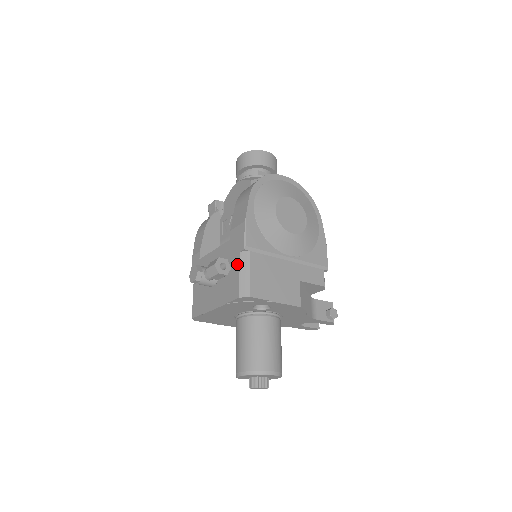
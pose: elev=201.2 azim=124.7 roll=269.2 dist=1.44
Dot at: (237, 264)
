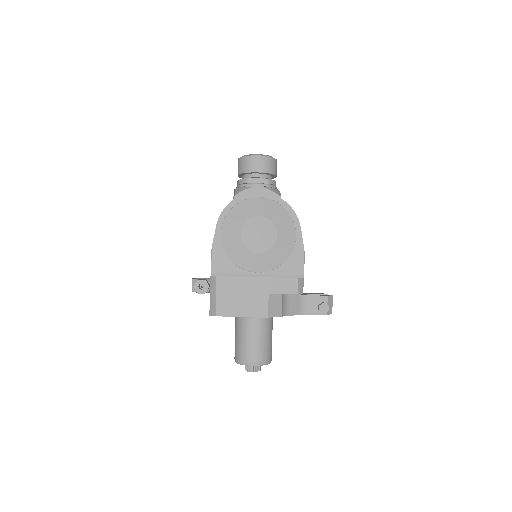
Dot at: (210, 286)
